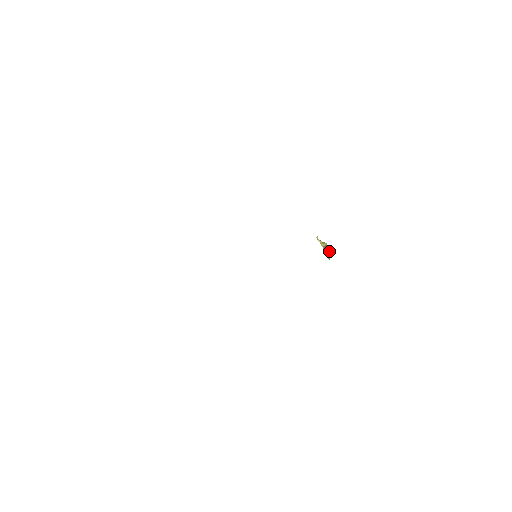
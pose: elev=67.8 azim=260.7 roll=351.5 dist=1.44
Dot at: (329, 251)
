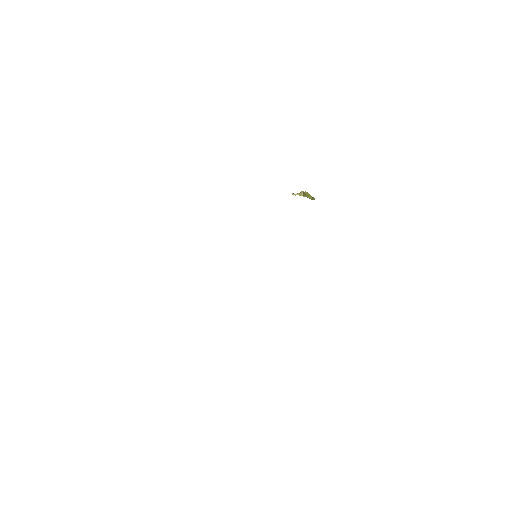
Dot at: (309, 194)
